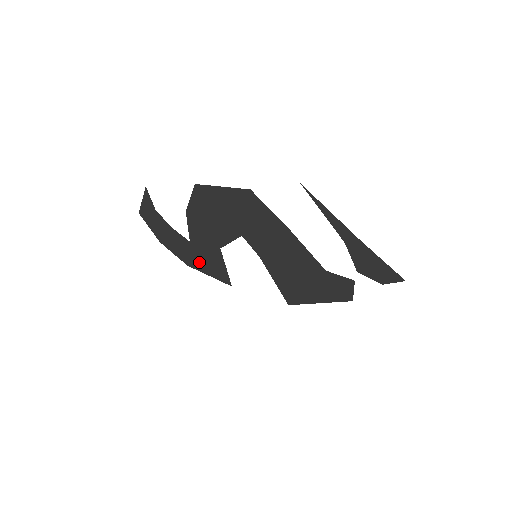
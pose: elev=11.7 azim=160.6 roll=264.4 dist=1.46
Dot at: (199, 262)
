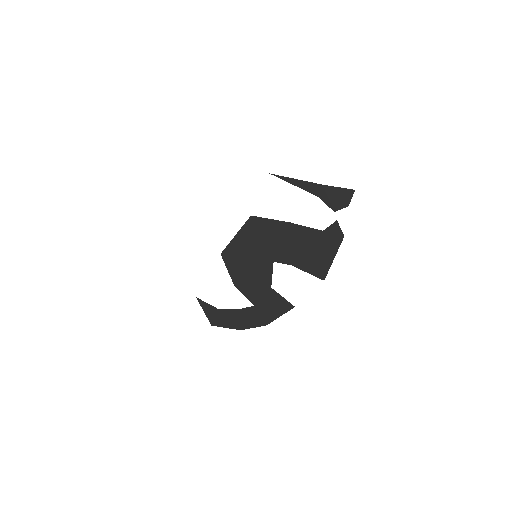
Dot at: (269, 314)
